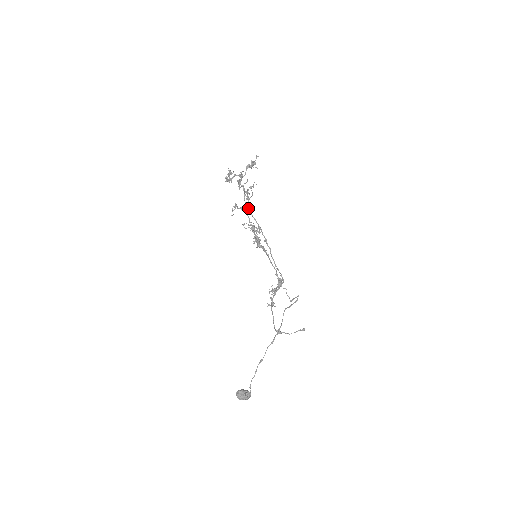
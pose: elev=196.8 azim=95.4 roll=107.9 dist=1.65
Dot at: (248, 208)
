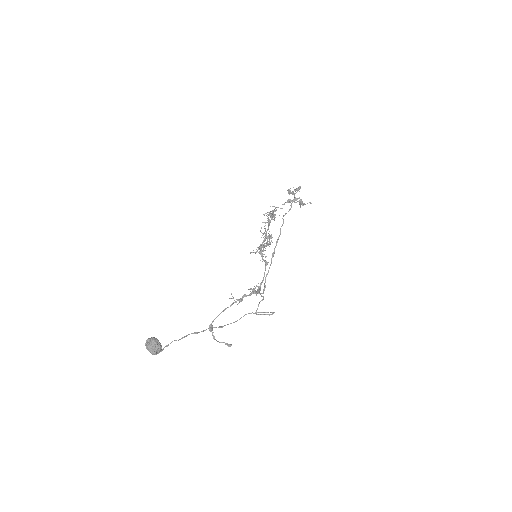
Dot at: (283, 222)
